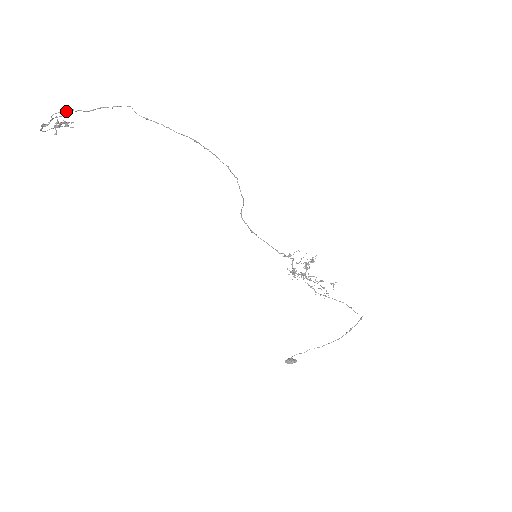
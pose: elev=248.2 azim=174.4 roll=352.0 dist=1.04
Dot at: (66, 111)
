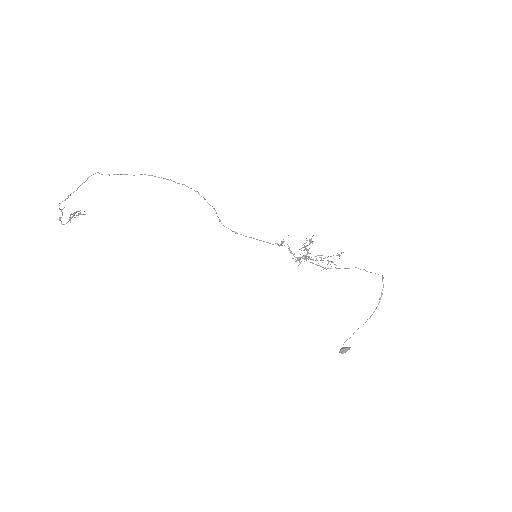
Dot at: (65, 199)
